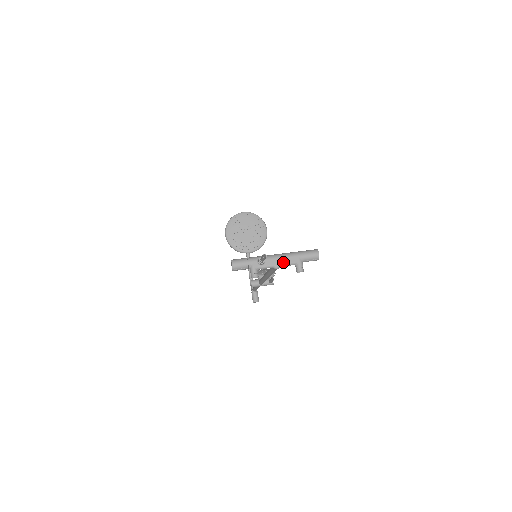
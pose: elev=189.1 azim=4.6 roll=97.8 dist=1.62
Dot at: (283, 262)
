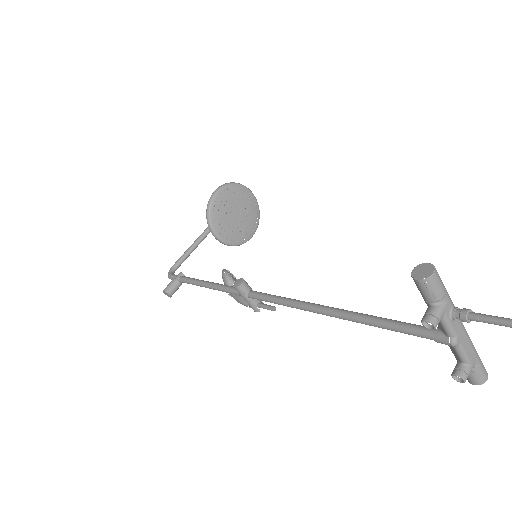
Dot at: (465, 344)
